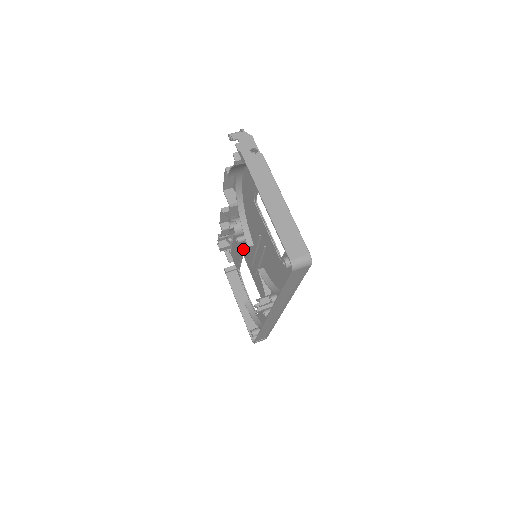
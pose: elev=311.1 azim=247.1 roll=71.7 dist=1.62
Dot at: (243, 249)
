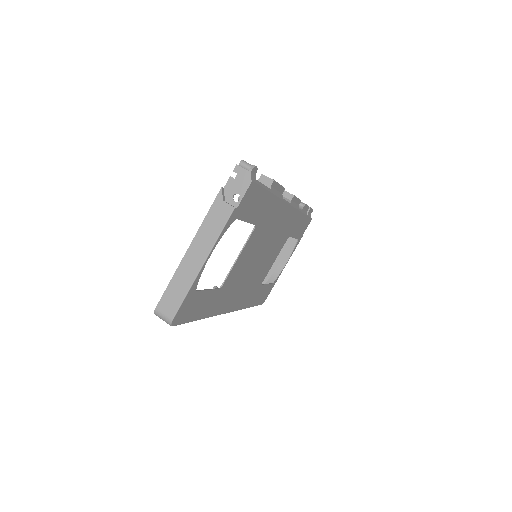
Dot at: (285, 234)
